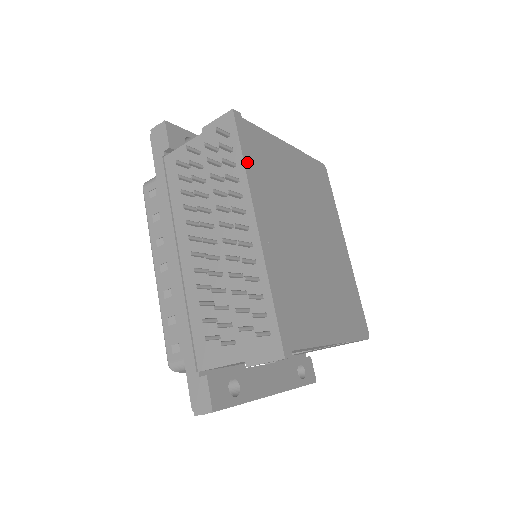
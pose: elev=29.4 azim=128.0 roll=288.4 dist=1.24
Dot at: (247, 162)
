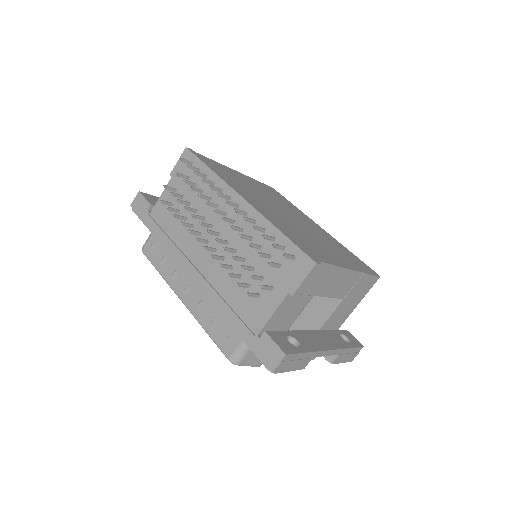
Dot at: (214, 170)
